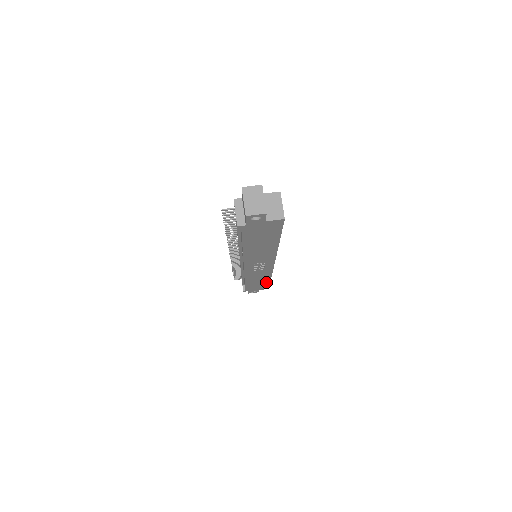
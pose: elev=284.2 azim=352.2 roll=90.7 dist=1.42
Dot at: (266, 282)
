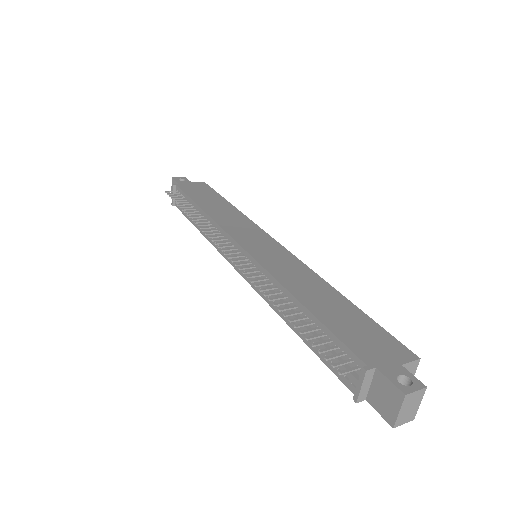
Dot at: occluded
